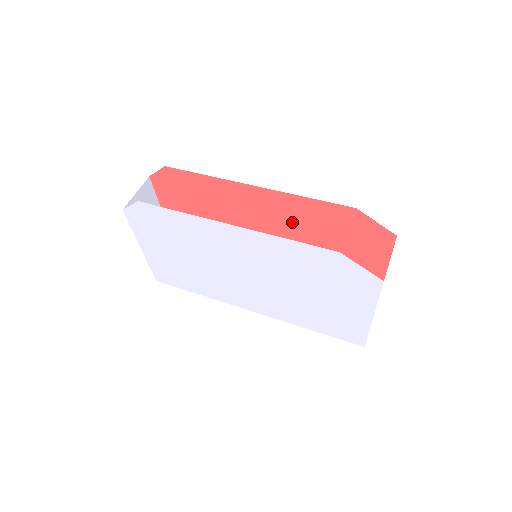
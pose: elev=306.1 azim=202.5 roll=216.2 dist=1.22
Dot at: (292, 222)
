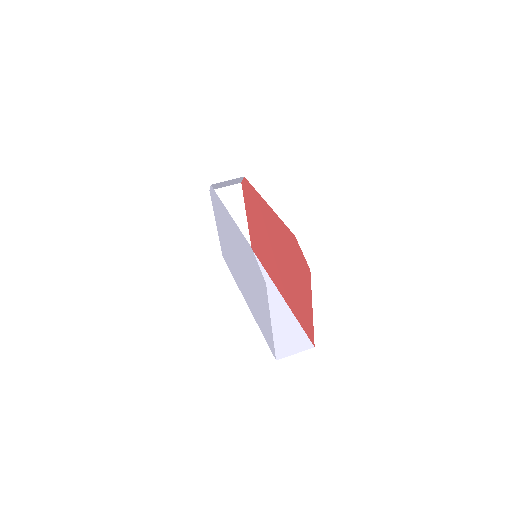
Dot at: (279, 240)
